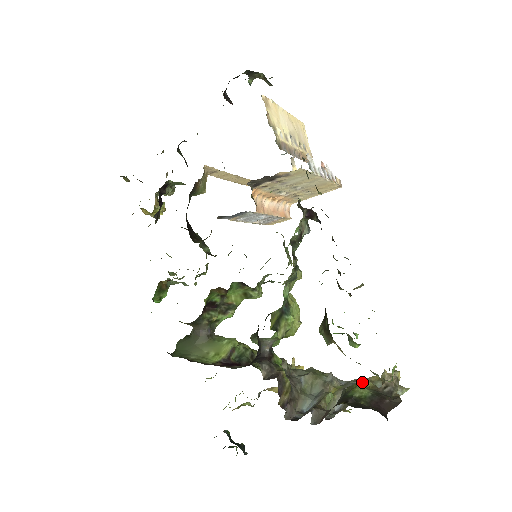
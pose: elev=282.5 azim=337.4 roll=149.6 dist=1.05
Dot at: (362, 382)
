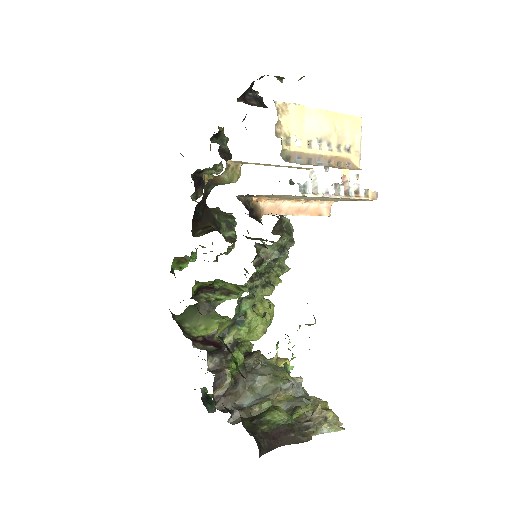
Dot at: (312, 402)
